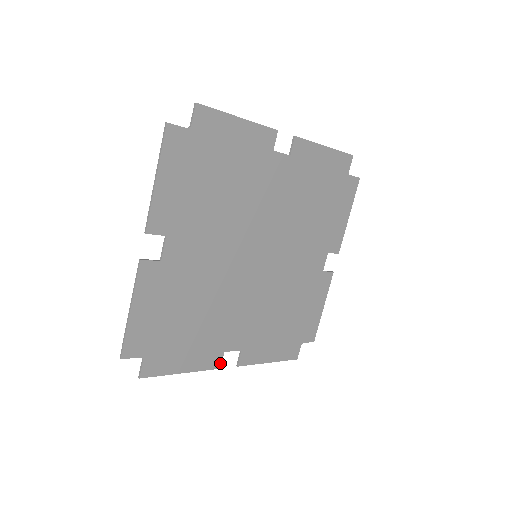
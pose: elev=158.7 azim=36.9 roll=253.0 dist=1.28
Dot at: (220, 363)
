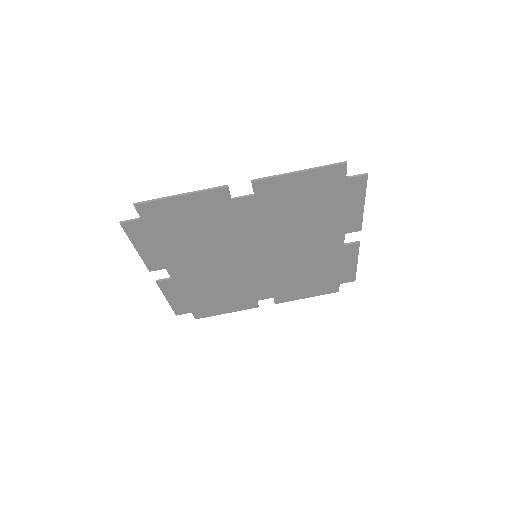
Dot at: (257, 305)
